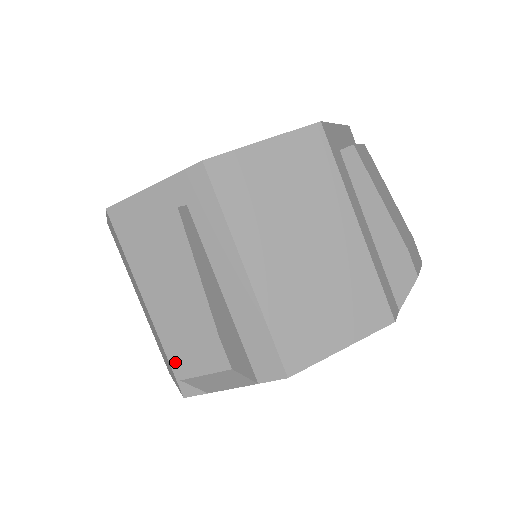
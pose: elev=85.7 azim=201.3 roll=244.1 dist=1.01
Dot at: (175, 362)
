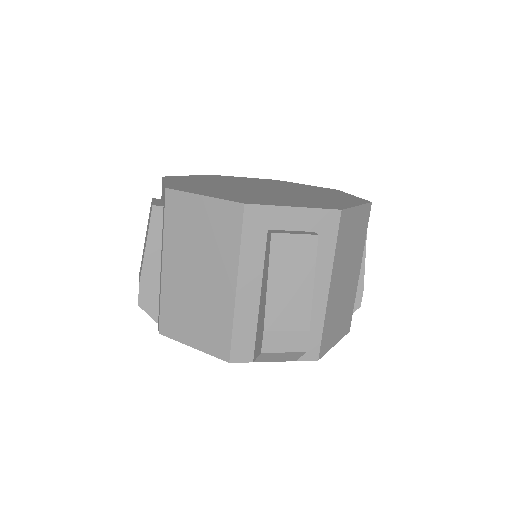
Dot at: occluded
